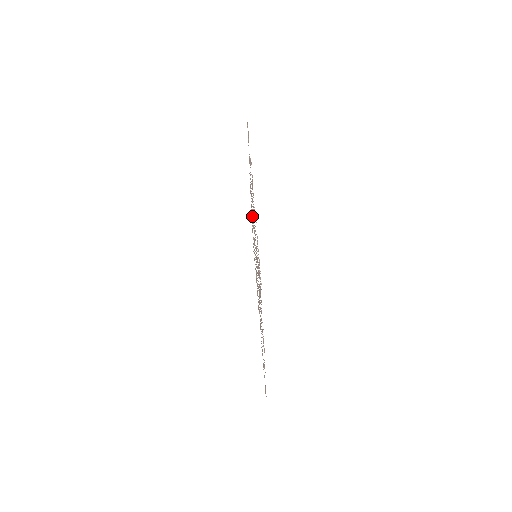
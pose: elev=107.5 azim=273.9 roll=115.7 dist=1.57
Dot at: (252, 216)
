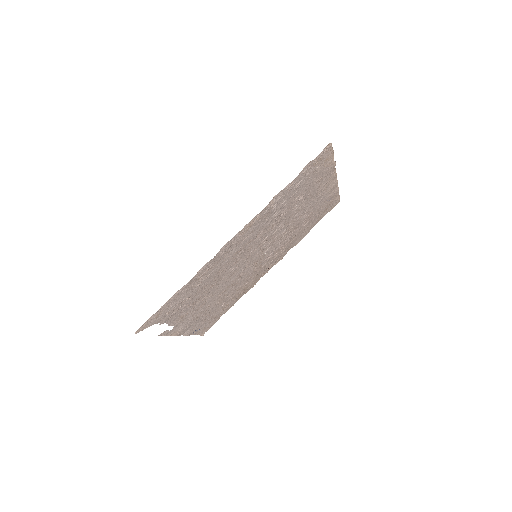
Dot at: (299, 213)
